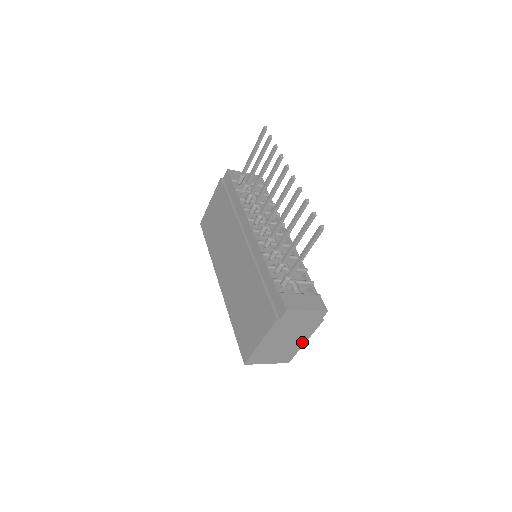
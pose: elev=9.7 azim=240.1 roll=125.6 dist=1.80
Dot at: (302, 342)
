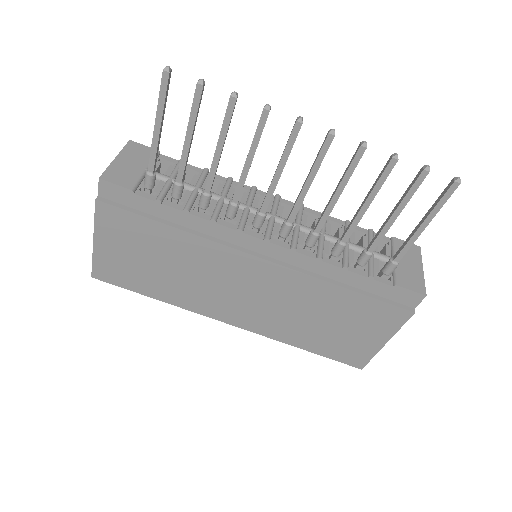
Dot at: occluded
